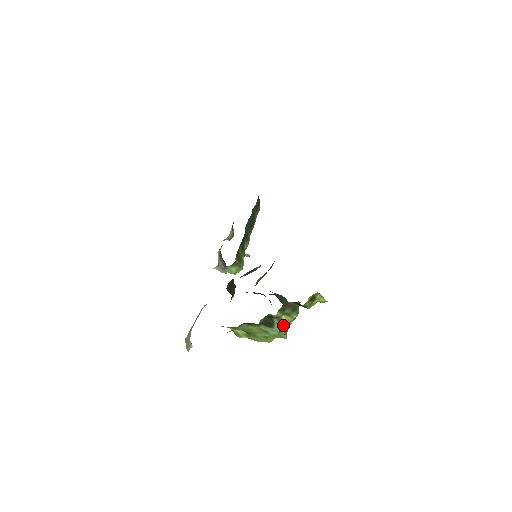
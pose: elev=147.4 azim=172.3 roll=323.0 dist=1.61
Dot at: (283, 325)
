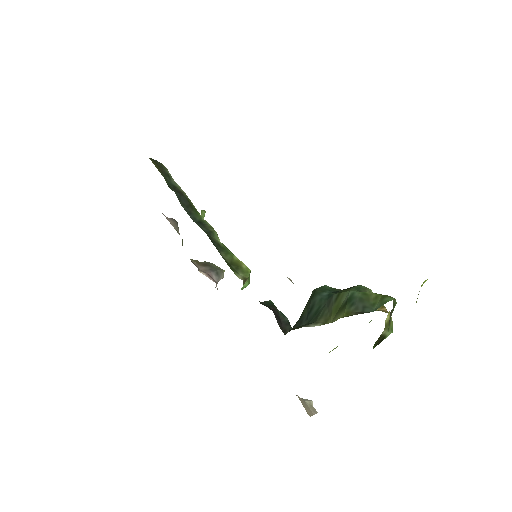
Dot at: (390, 323)
